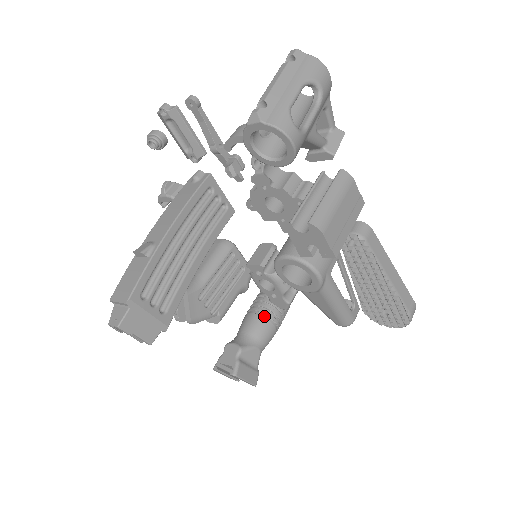
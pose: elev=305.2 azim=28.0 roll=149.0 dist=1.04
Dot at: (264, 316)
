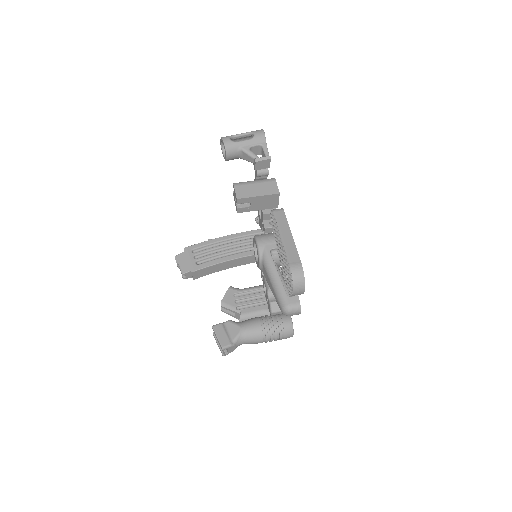
Dot at: (260, 318)
